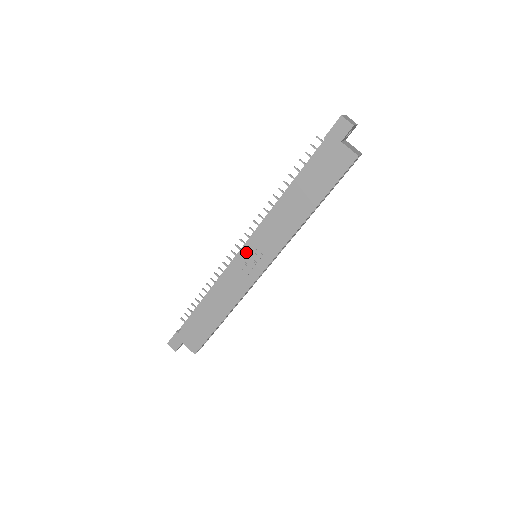
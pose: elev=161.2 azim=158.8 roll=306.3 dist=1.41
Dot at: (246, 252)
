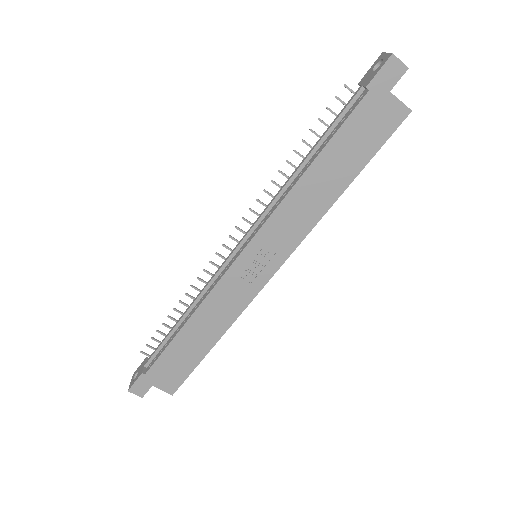
Dot at: (247, 254)
